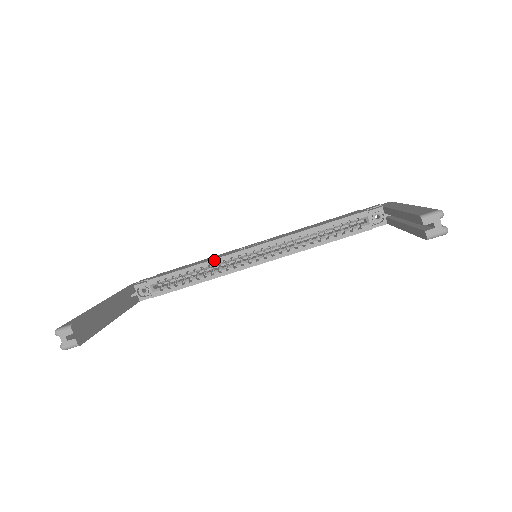
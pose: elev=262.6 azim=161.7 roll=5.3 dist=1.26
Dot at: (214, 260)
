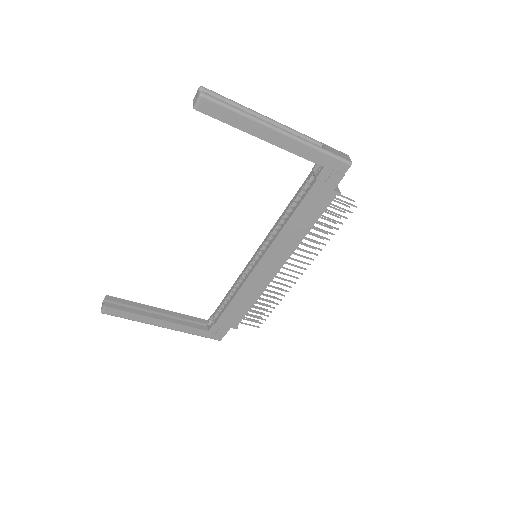
Dot at: (240, 276)
